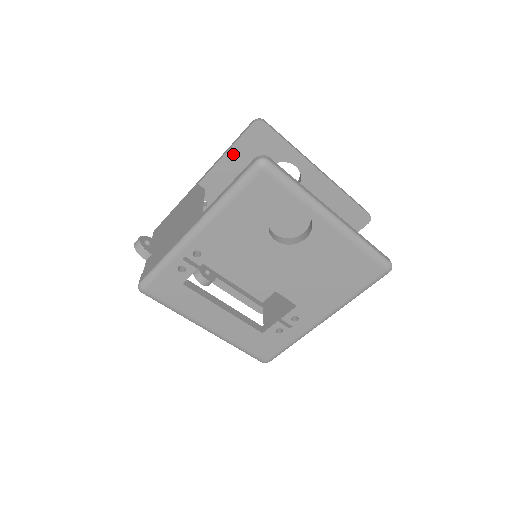
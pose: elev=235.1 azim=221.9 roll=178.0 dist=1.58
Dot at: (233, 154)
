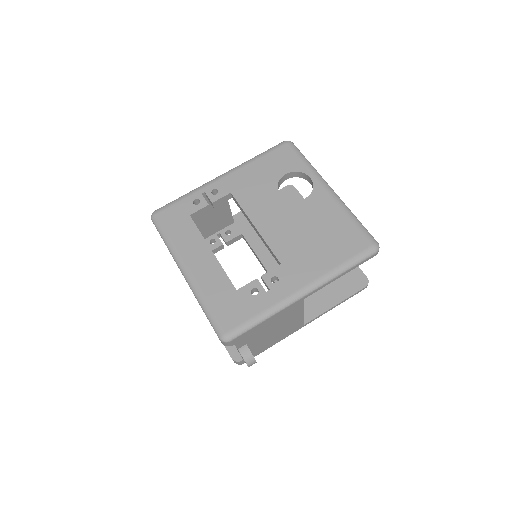
Dot at: occluded
